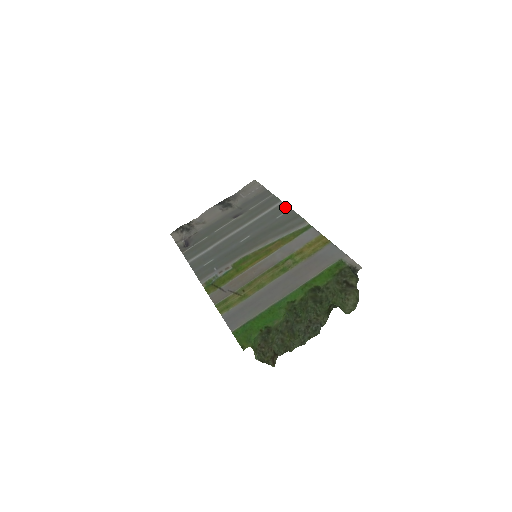
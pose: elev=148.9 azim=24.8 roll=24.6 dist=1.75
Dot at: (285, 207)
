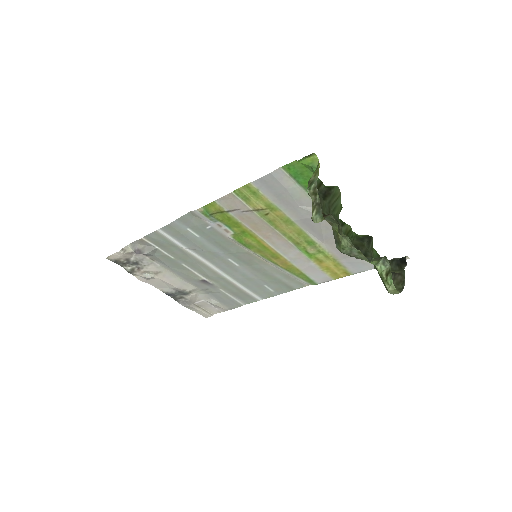
Dot at: (269, 295)
